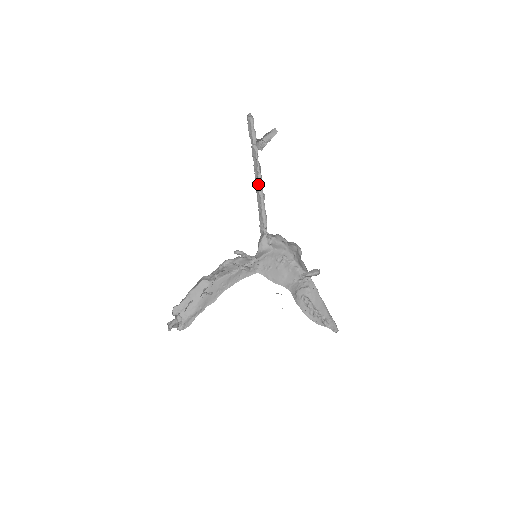
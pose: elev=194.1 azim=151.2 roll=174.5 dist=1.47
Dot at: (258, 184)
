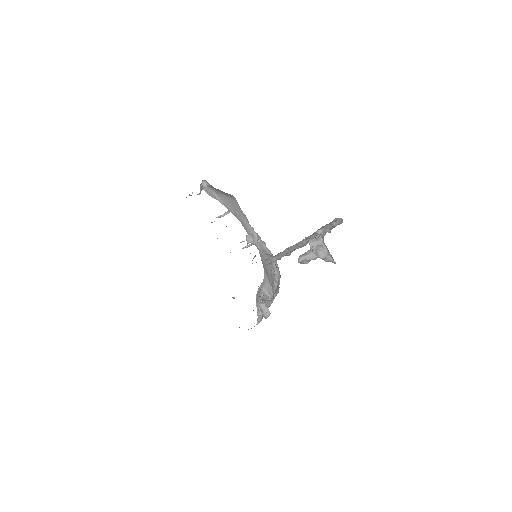
Dot at: (293, 246)
